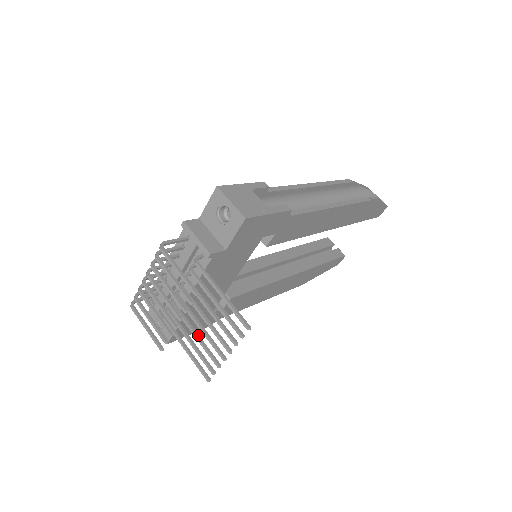
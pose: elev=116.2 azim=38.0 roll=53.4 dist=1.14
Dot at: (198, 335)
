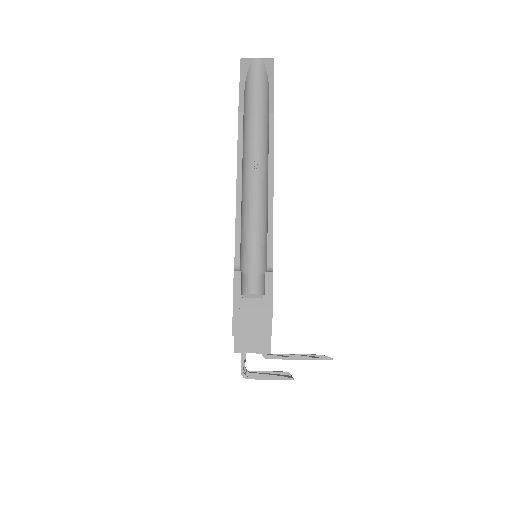
Dot at: occluded
